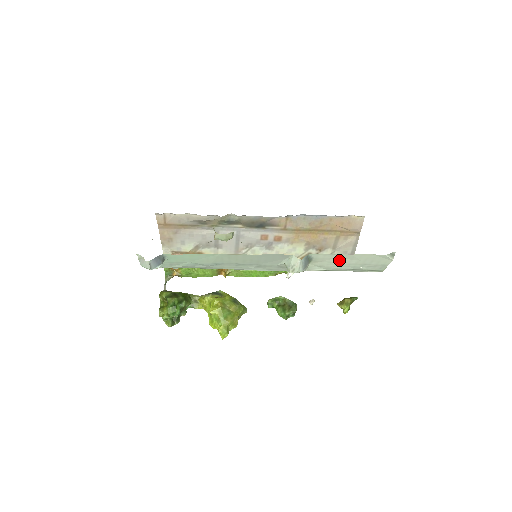
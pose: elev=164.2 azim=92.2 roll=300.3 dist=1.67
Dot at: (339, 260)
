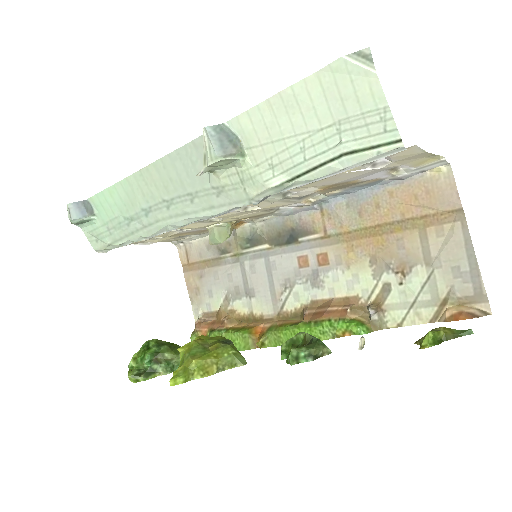
Dot at: (283, 126)
